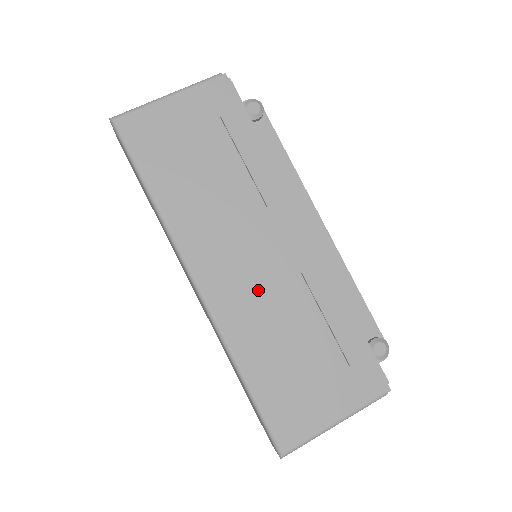
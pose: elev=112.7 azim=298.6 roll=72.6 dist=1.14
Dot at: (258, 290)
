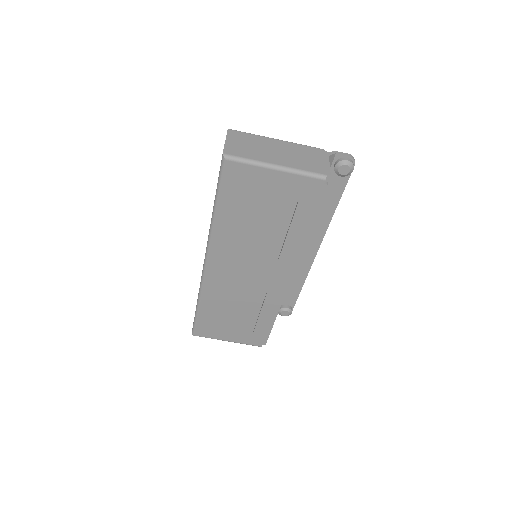
Dot at: (237, 286)
